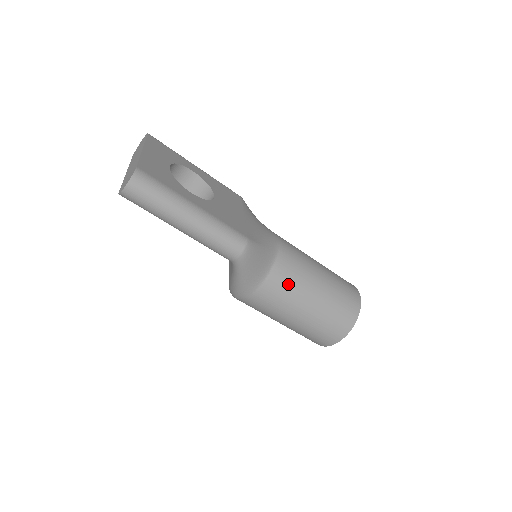
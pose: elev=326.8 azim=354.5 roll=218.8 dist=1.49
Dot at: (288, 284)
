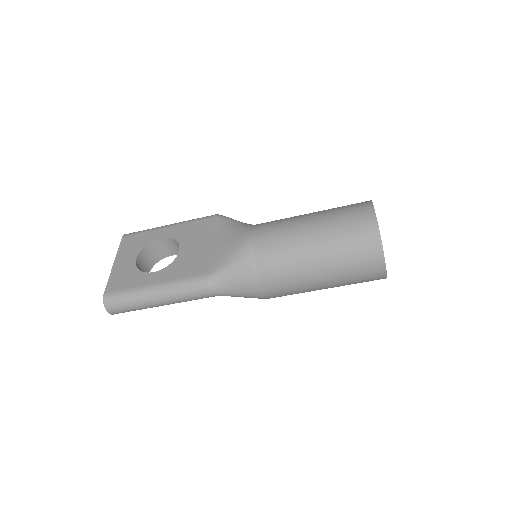
Dot at: (282, 270)
